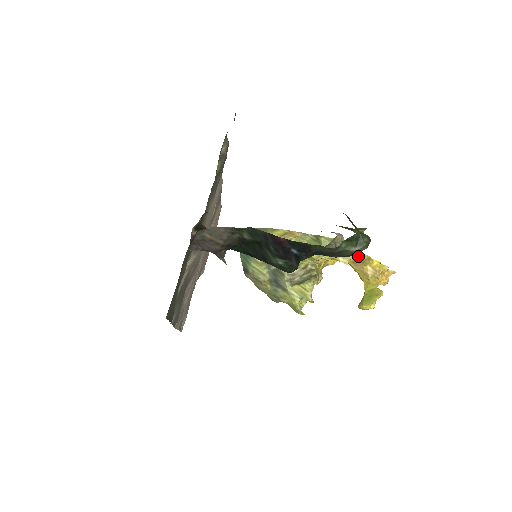
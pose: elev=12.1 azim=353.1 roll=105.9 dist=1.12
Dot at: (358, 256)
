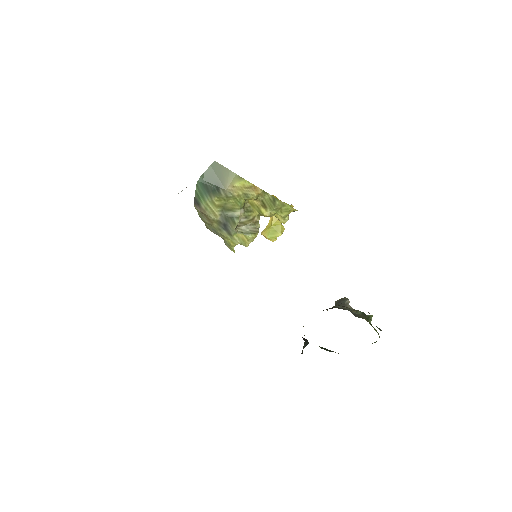
Dot at: occluded
